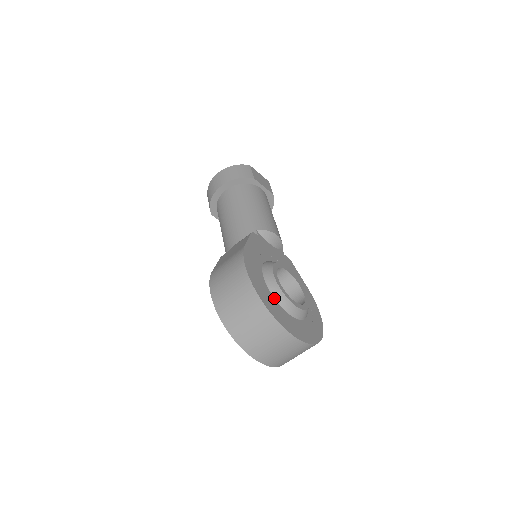
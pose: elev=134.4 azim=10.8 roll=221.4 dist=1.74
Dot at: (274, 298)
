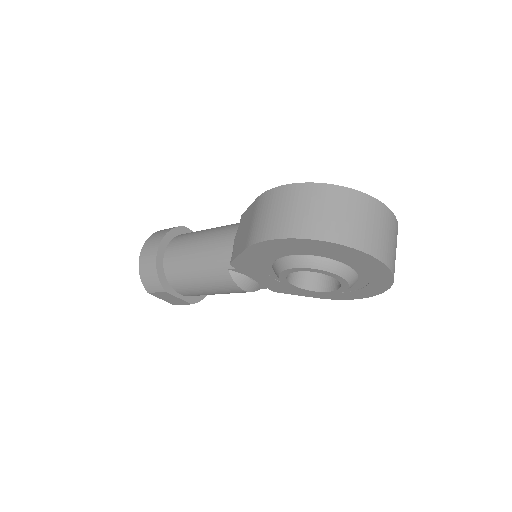
Dot at: occluded
